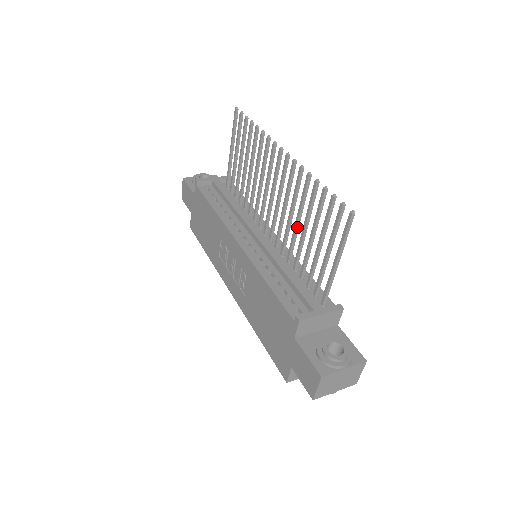
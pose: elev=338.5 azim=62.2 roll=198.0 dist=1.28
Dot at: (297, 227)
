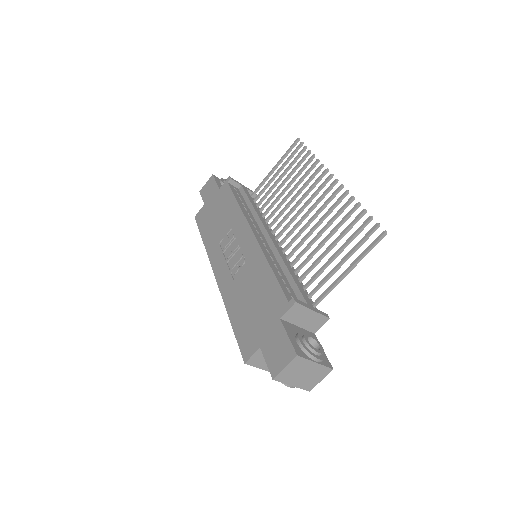
Dot at: (316, 239)
